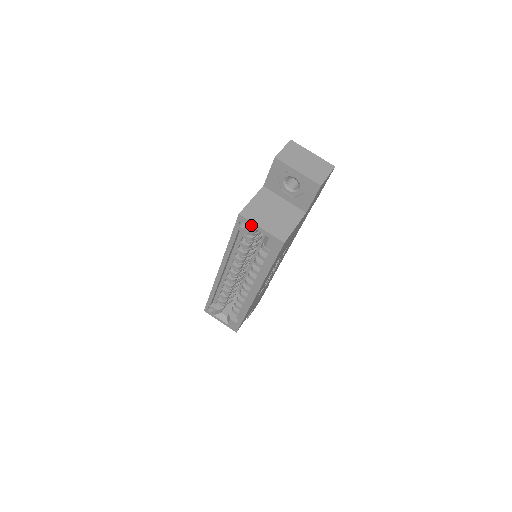
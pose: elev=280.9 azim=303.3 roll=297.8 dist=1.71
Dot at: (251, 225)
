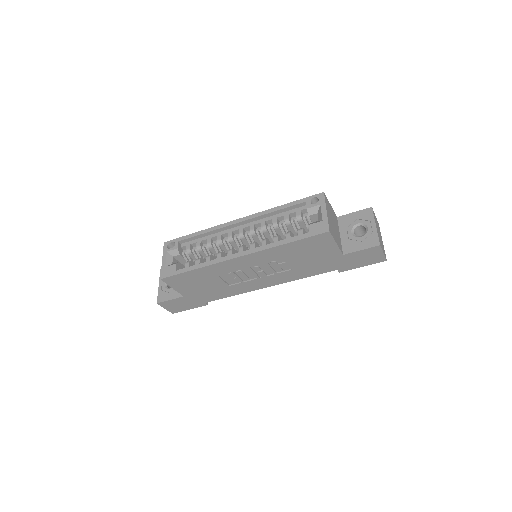
Dot at: (322, 204)
